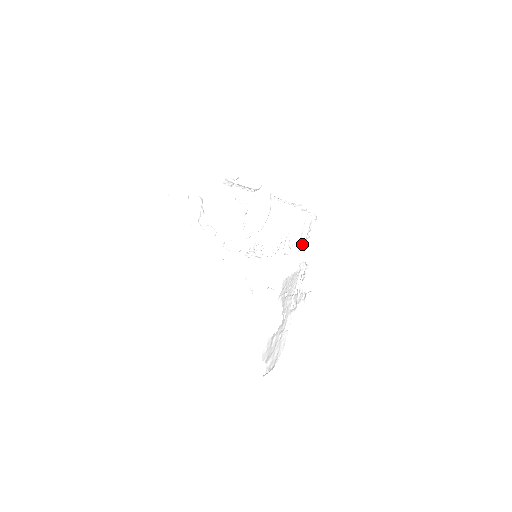
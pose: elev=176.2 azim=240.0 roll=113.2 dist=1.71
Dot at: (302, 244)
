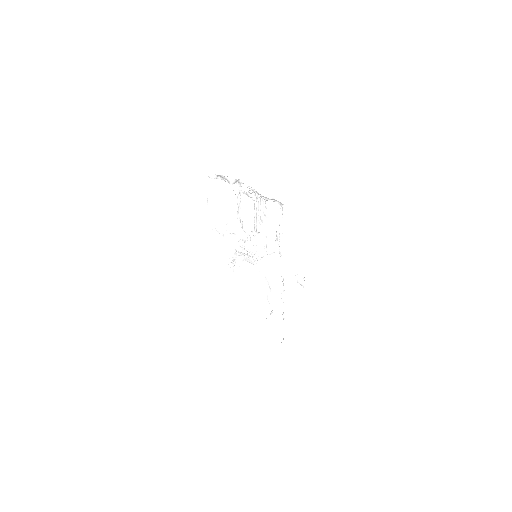
Dot at: (280, 241)
